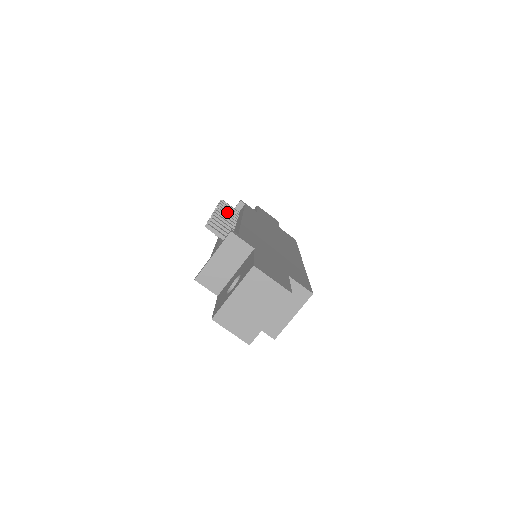
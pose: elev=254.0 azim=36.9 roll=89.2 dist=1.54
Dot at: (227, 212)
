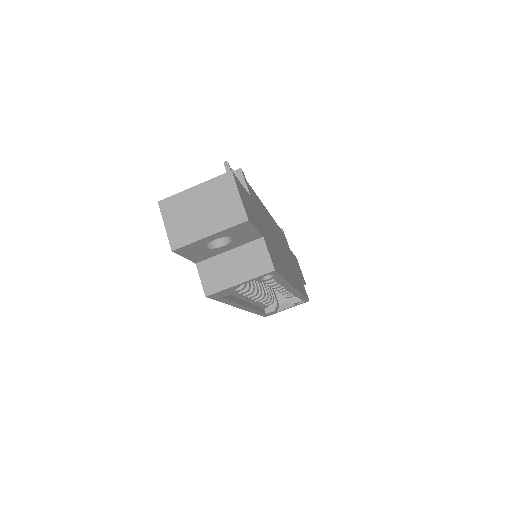
Dot at: occluded
